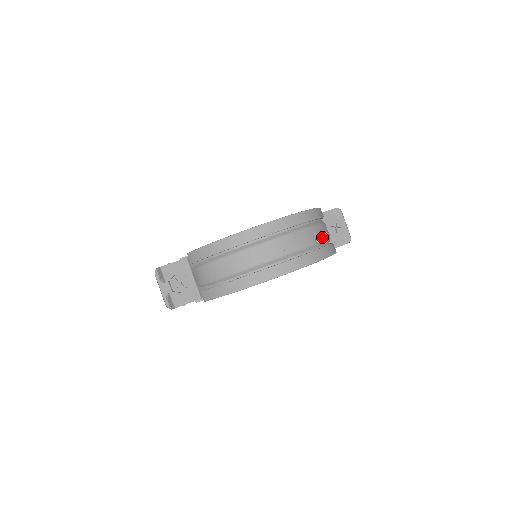
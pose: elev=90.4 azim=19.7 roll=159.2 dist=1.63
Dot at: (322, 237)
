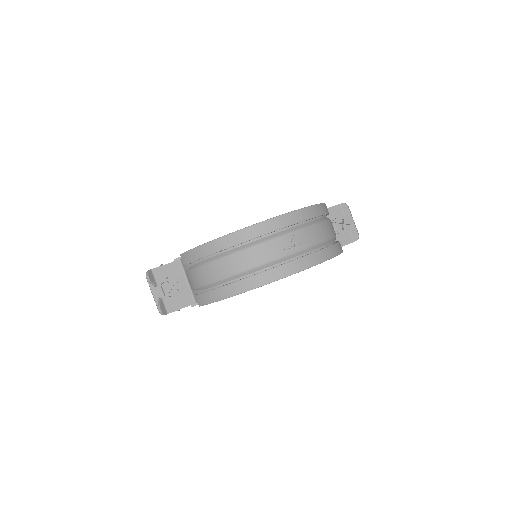
Dot at: (327, 235)
